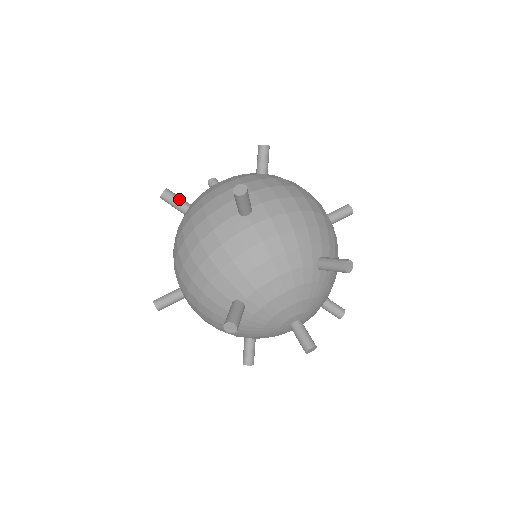
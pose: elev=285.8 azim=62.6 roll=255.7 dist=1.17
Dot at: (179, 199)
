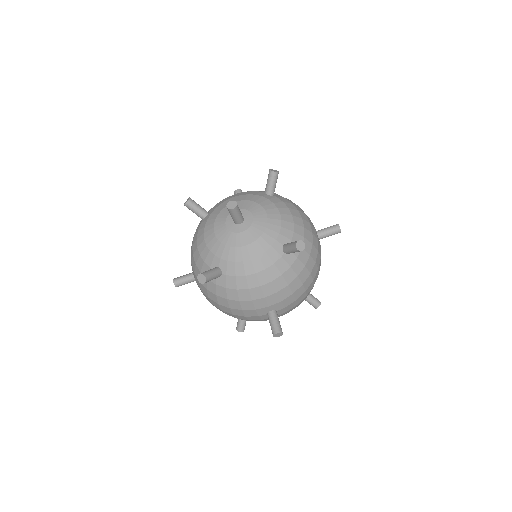
Dot at: (215, 278)
